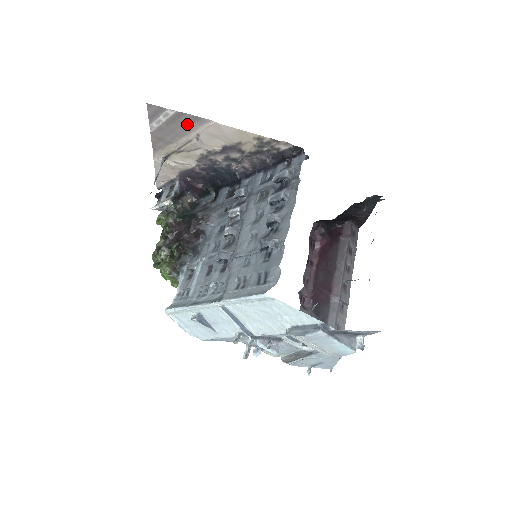
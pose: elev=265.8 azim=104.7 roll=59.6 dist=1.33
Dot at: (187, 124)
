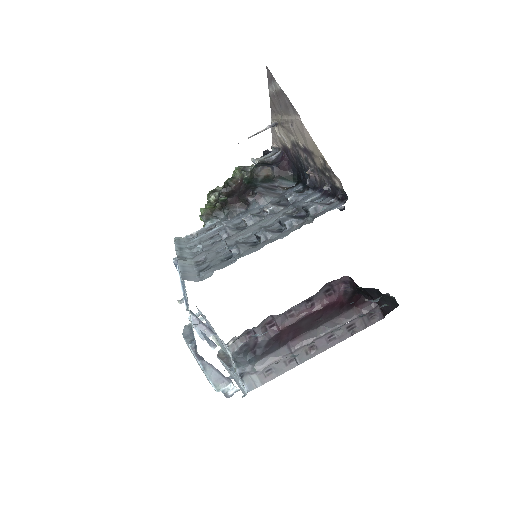
Dot at: (287, 105)
